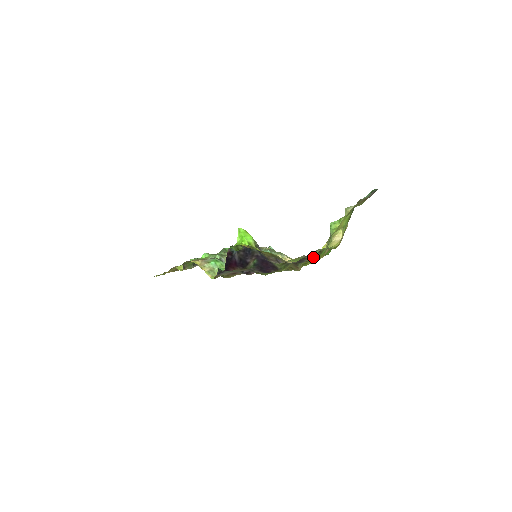
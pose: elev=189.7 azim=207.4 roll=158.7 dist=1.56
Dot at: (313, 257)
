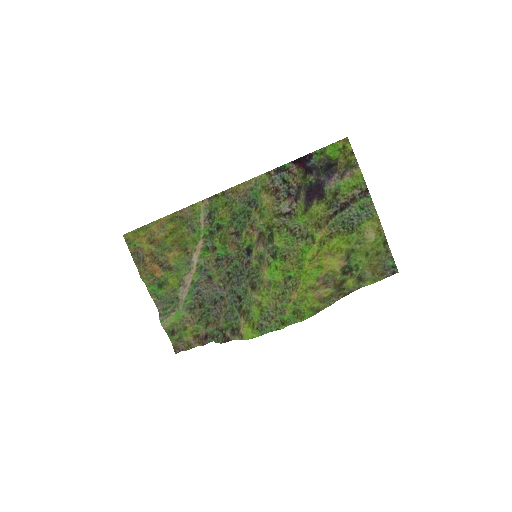
Dot at: (344, 230)
